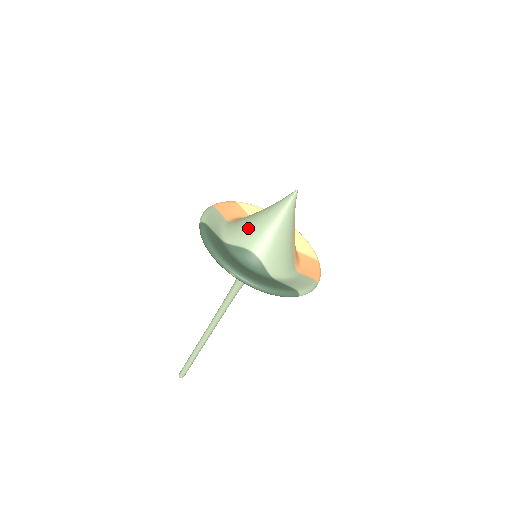
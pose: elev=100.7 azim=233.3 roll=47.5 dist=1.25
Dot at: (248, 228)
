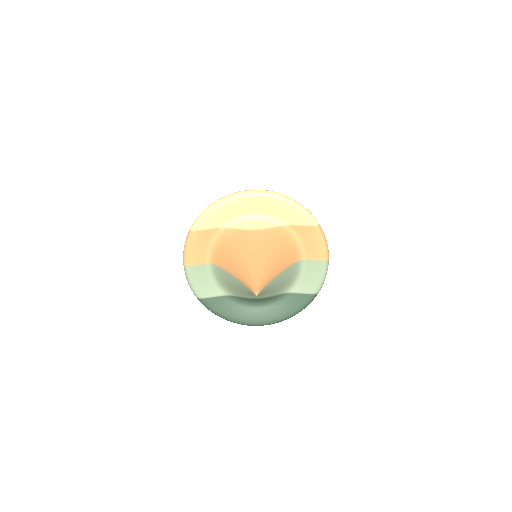
Dot at: (237, 291)
